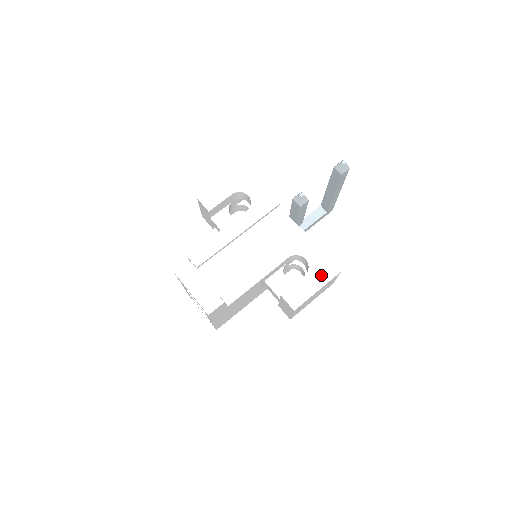
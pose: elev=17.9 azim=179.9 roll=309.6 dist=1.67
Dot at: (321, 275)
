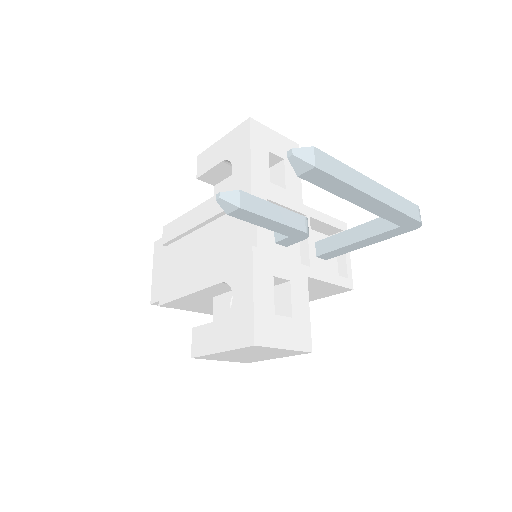
Dot at: (233, 333)
